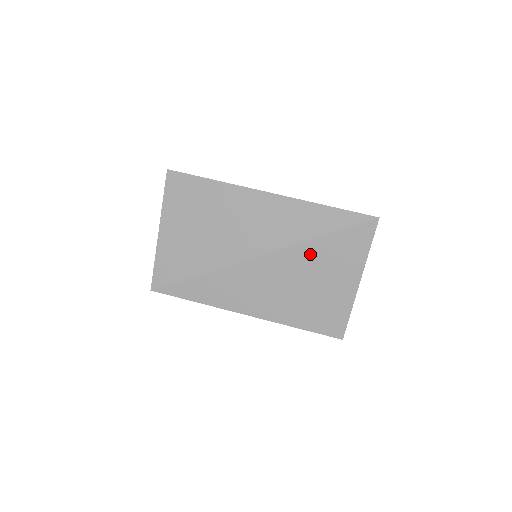
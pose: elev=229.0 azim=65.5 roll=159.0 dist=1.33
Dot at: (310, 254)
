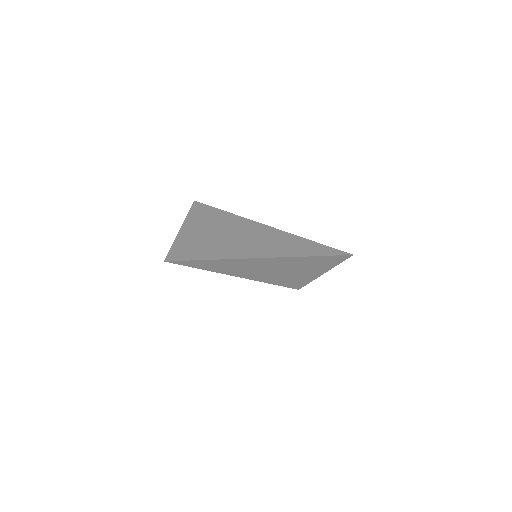
Dot at: (297, 261)
